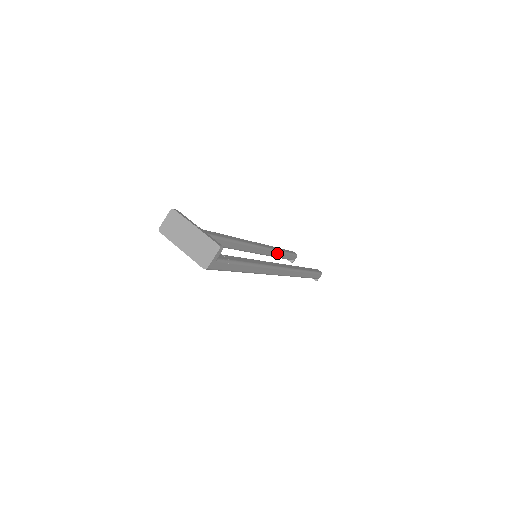
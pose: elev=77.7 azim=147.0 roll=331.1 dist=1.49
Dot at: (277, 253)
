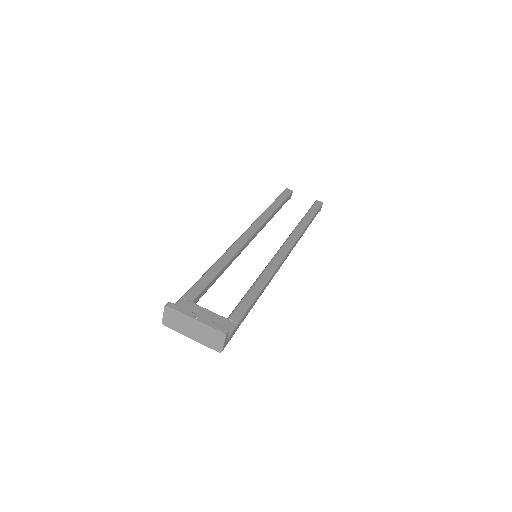
Dot at: (273, 214)
